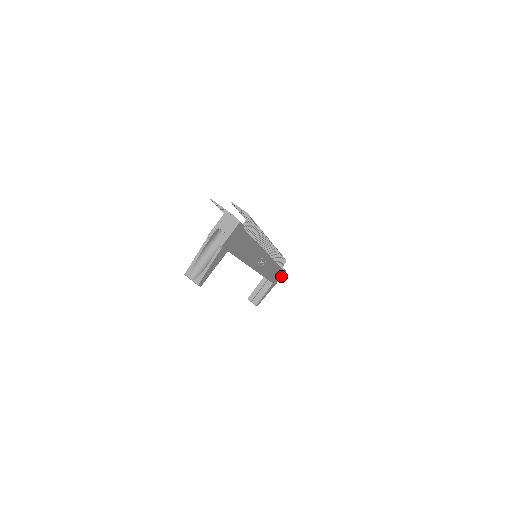
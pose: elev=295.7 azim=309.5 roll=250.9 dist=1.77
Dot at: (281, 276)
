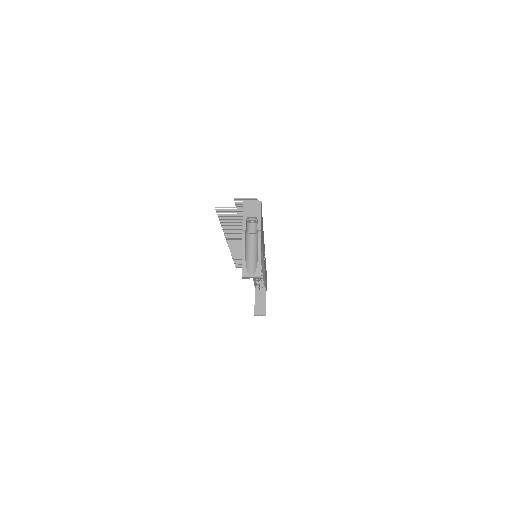
Dot at: occluded
